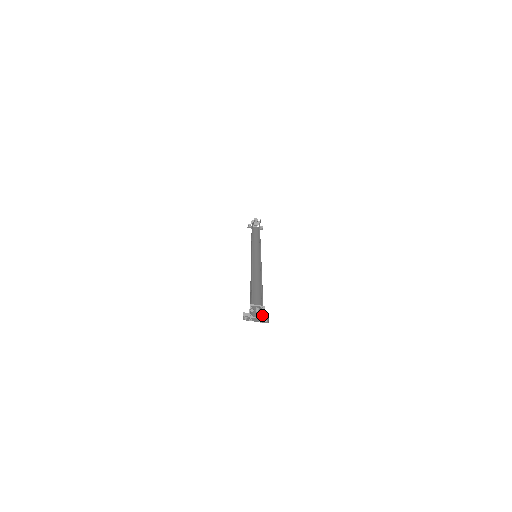
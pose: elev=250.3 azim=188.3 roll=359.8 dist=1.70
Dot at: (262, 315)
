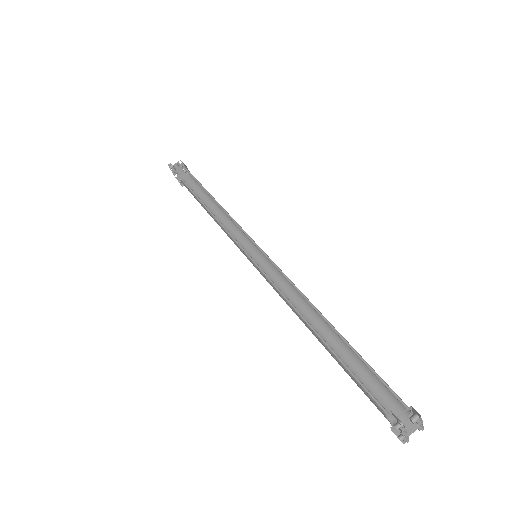
Dot at: occluded
